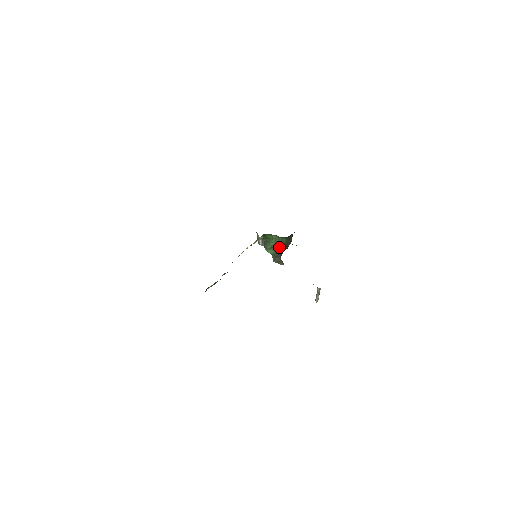
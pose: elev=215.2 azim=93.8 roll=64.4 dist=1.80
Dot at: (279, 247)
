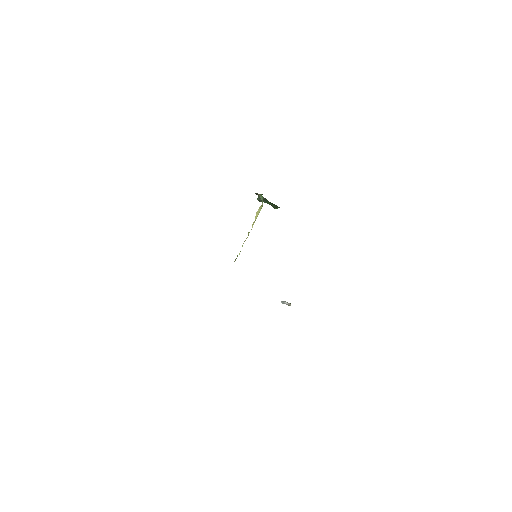
Dot at: (273, 207)
